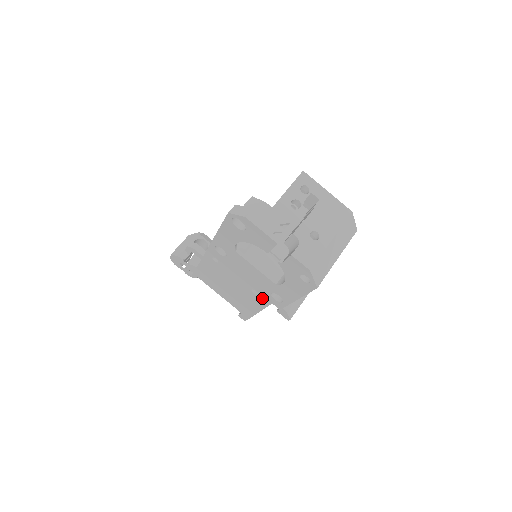
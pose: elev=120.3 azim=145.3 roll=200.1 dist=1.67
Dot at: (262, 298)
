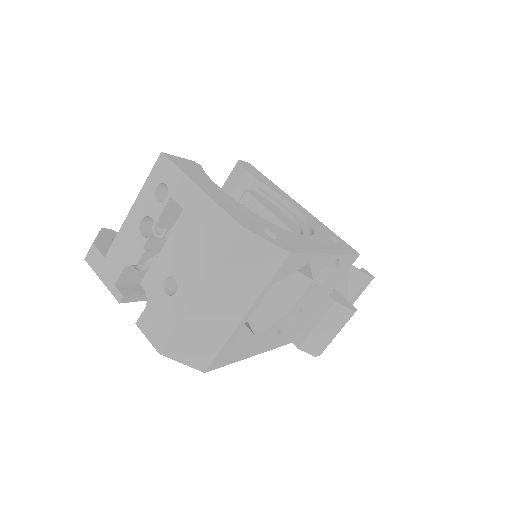
Dot at: occluded
